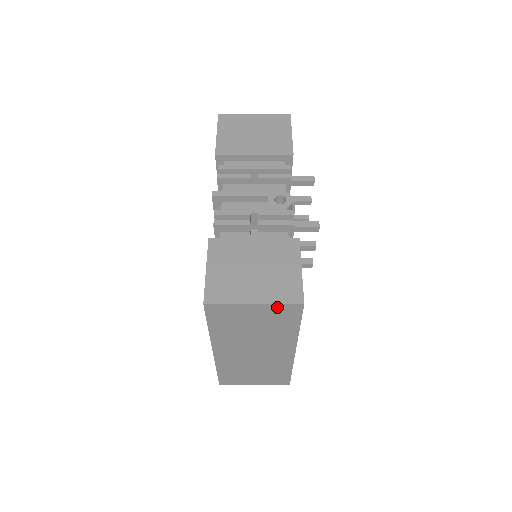
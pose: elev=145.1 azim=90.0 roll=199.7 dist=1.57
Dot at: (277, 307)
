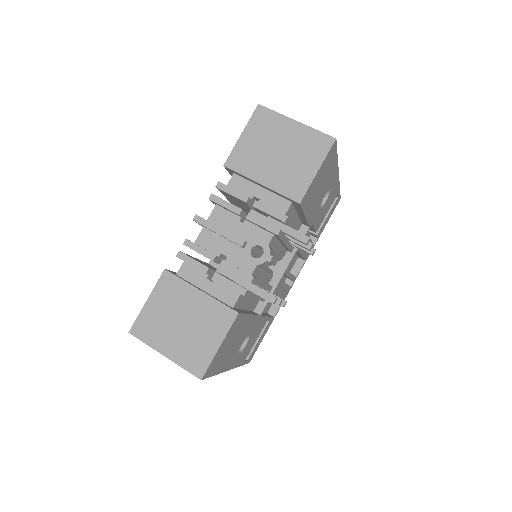
Dot at: (183, 366)
